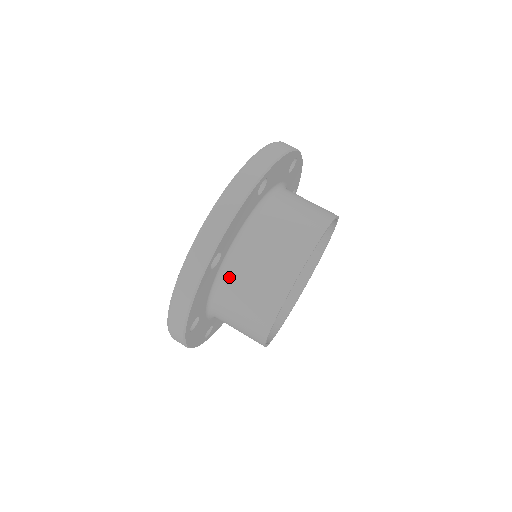
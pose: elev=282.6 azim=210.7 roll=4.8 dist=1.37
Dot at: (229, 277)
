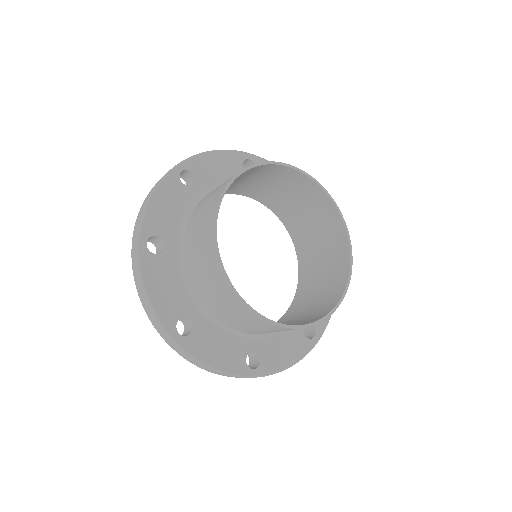
Dot at: (187, 261)
